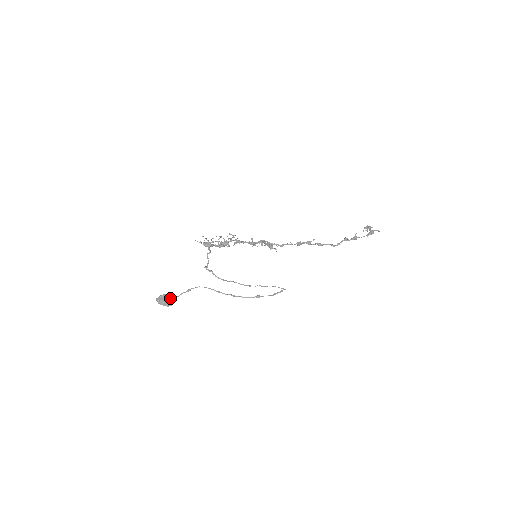
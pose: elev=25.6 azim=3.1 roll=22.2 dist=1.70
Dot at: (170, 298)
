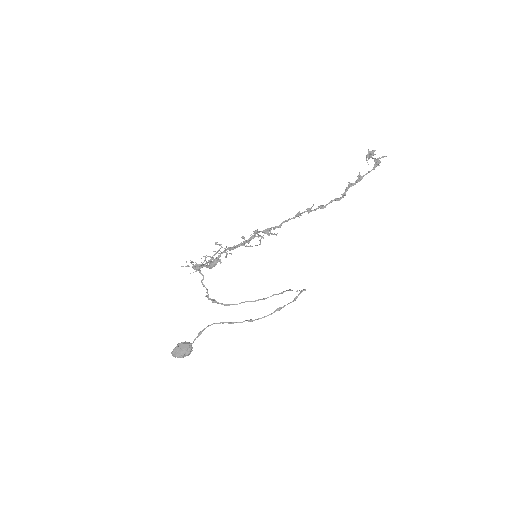
Dot at: (185, 348)
